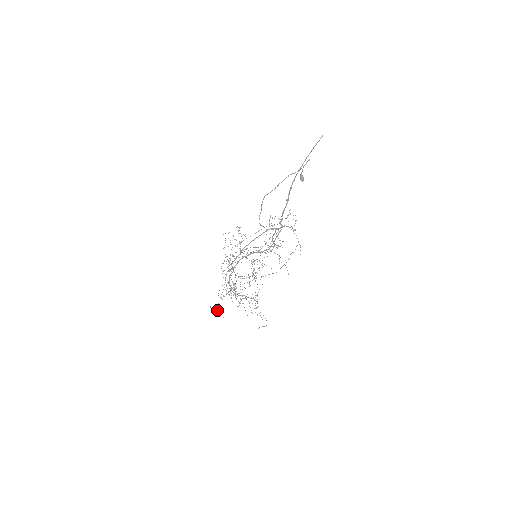
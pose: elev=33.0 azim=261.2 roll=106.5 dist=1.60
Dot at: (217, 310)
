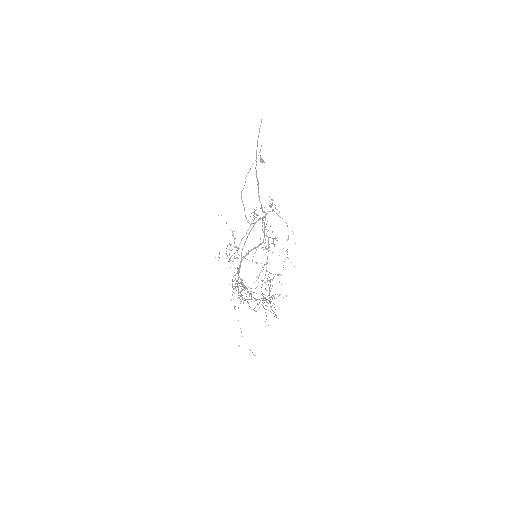
Dot at: occluded
